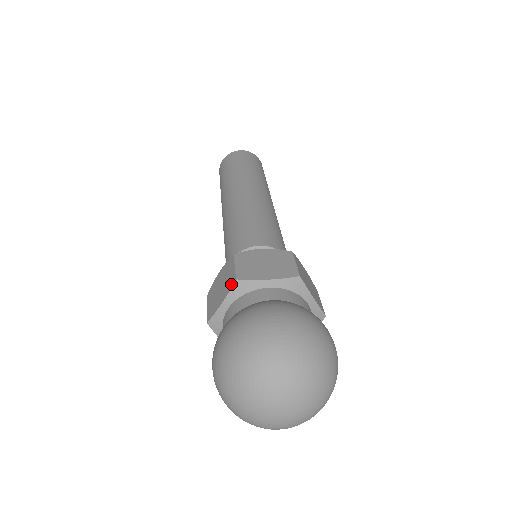
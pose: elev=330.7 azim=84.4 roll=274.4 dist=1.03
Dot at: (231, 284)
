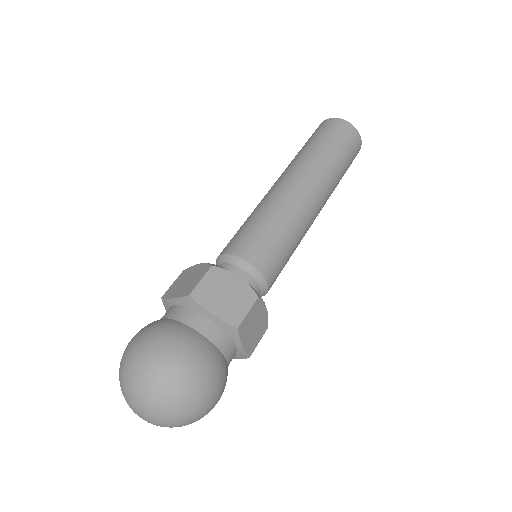
Dot at: (186, 293)
